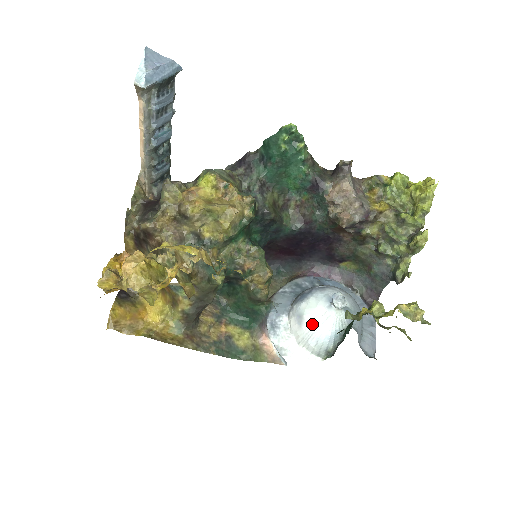
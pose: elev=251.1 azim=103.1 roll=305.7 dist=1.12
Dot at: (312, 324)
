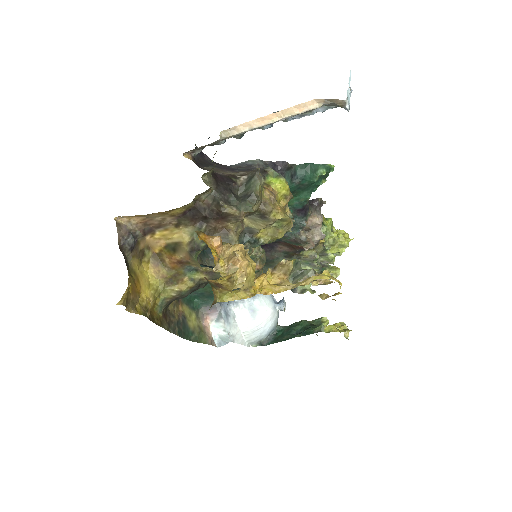
Dot at: (263, 320)
